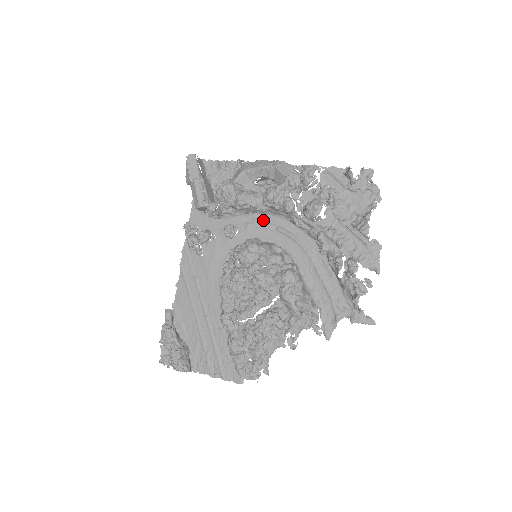
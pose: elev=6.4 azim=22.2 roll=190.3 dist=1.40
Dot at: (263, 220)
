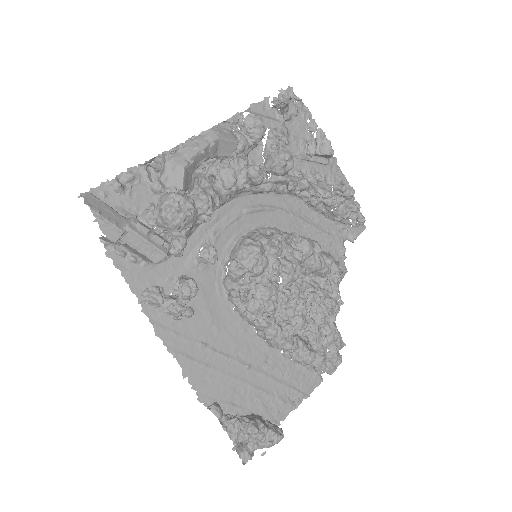
Dot at: (224, 214)
